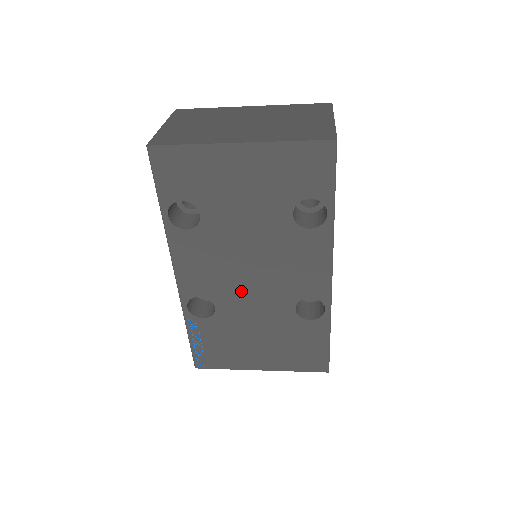
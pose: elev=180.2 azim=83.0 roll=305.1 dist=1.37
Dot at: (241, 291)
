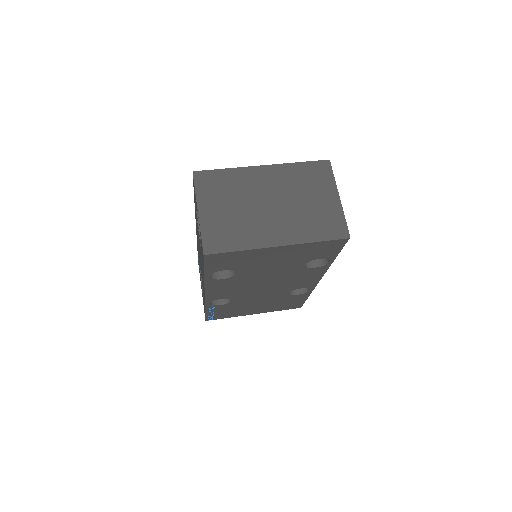
Dot at: (253, 293)
